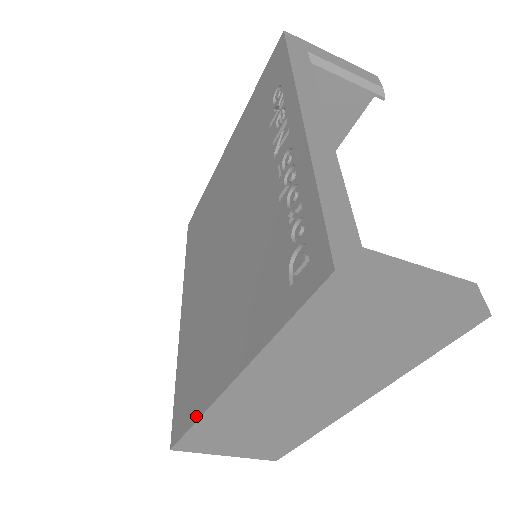
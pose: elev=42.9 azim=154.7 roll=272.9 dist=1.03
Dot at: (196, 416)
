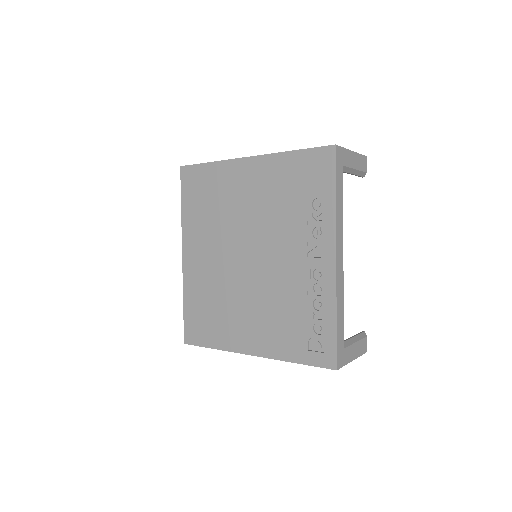
Dot at: (217, 347)
